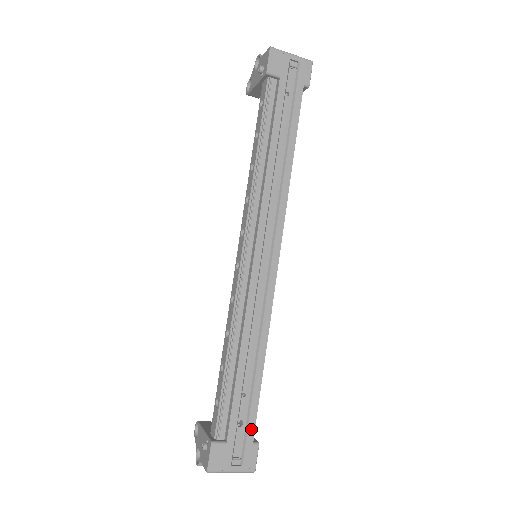
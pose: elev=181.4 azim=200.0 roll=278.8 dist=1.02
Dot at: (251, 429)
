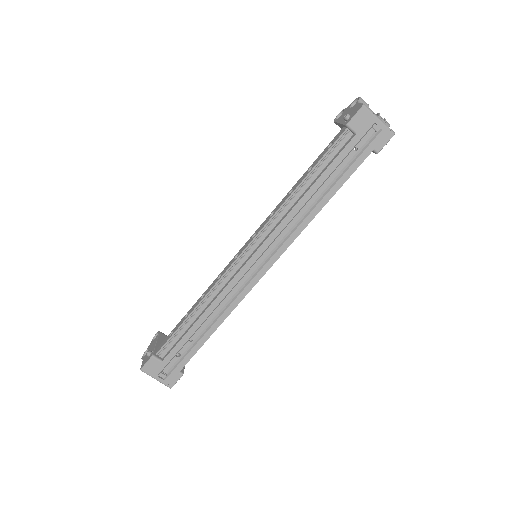
Dot at: (183, 364)
